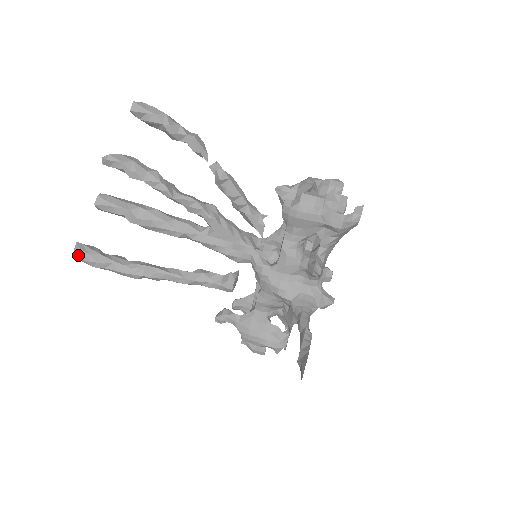
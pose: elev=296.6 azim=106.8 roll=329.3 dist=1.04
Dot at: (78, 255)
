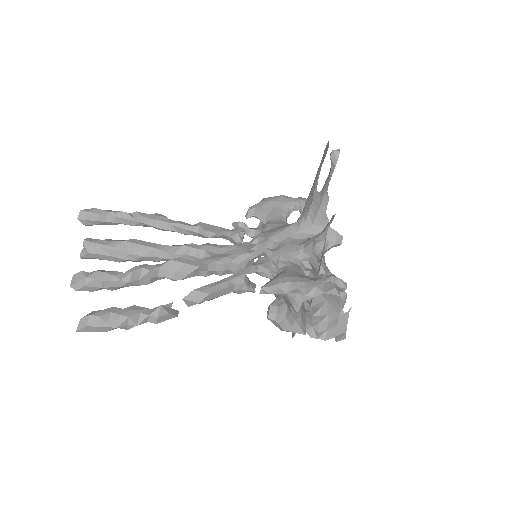
Dot at: (87, 225)
